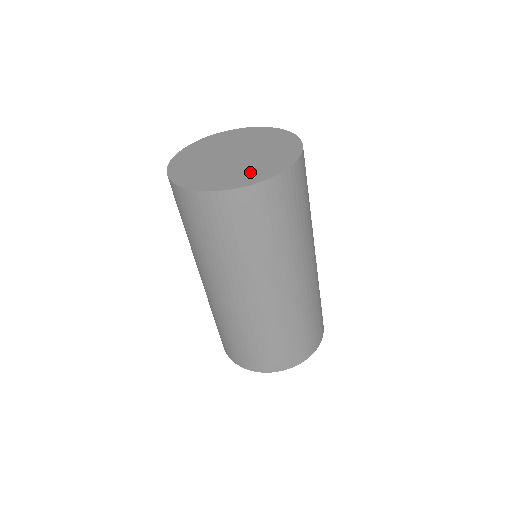
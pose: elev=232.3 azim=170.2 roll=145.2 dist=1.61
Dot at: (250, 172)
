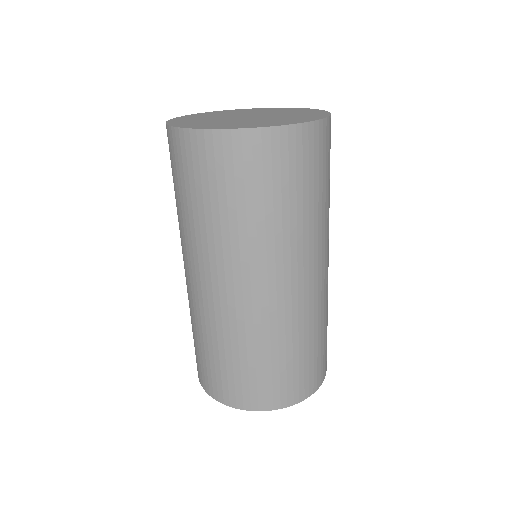
Dot at: (270, 121)
